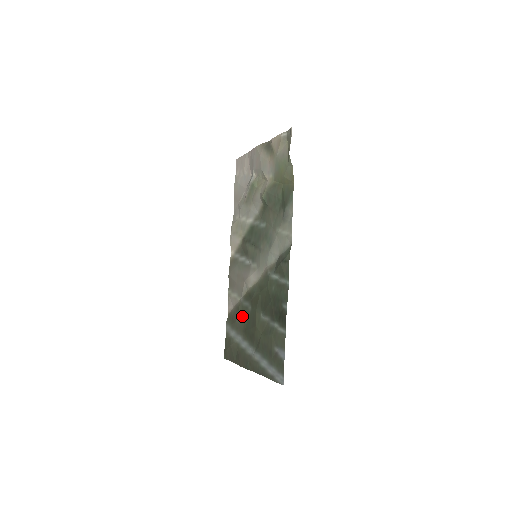
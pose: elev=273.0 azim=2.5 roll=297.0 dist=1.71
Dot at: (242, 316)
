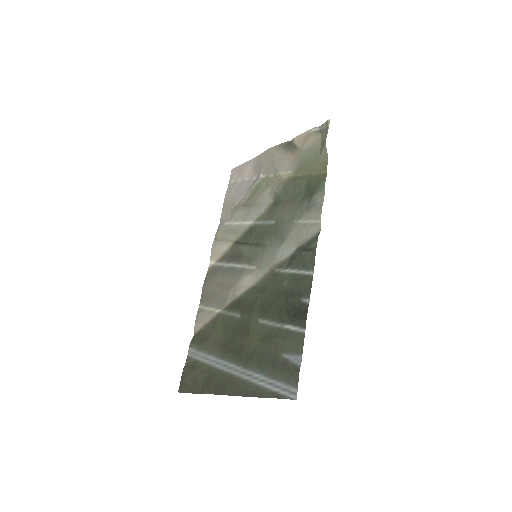
Dot at: (222, 330)
